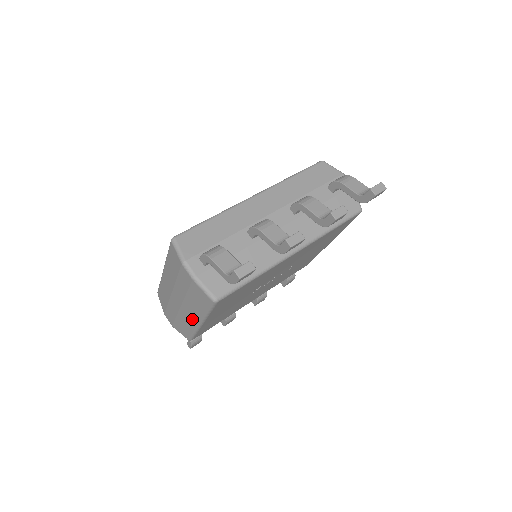
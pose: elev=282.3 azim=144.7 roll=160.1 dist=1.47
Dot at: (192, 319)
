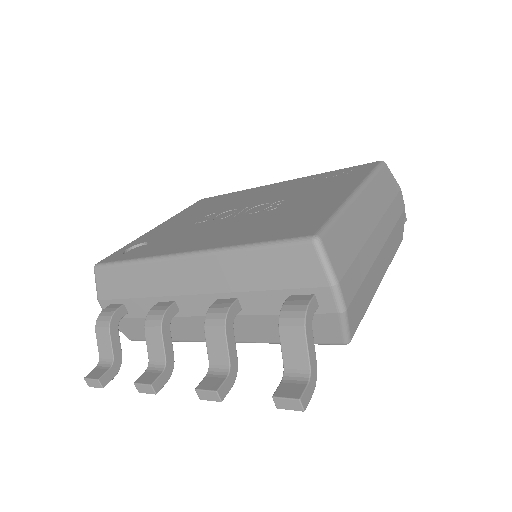
Dot at: occluded
